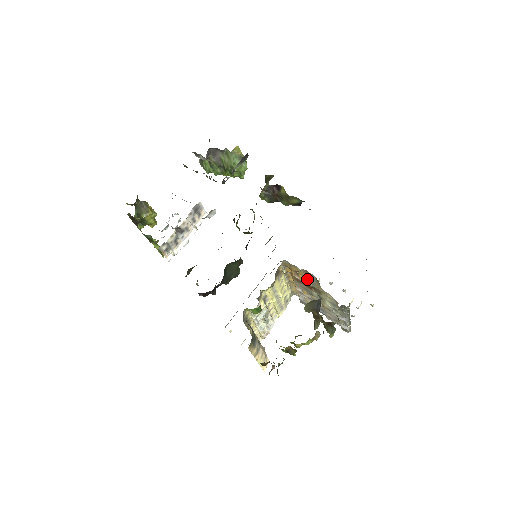
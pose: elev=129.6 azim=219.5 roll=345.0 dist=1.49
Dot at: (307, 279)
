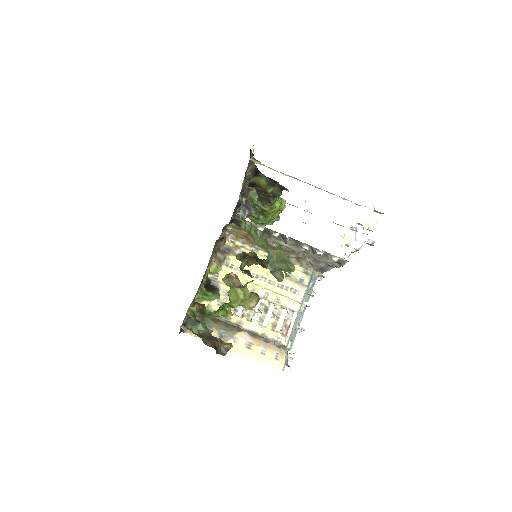
Dot at: (249, 235)
